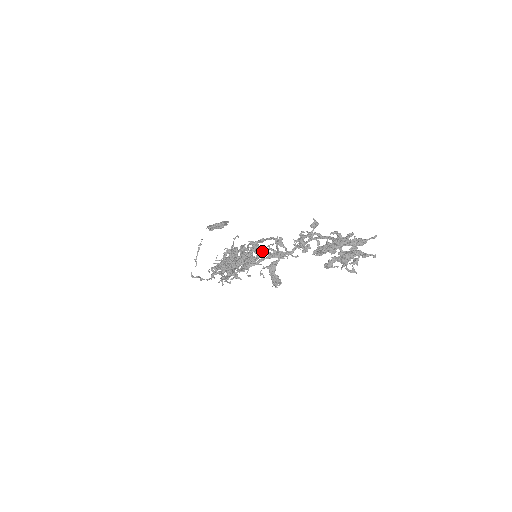
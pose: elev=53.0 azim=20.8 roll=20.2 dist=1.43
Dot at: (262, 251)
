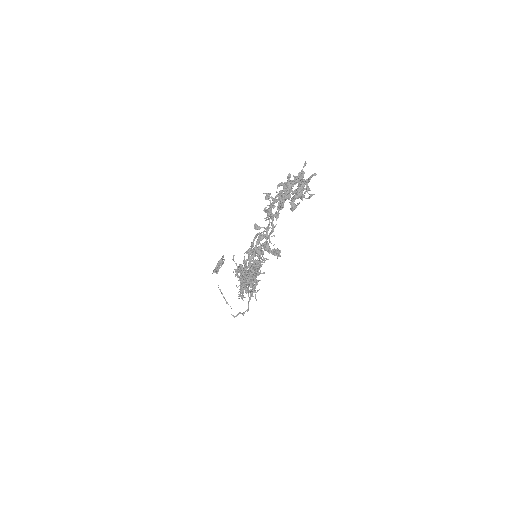
Dot at: (258, 251)
